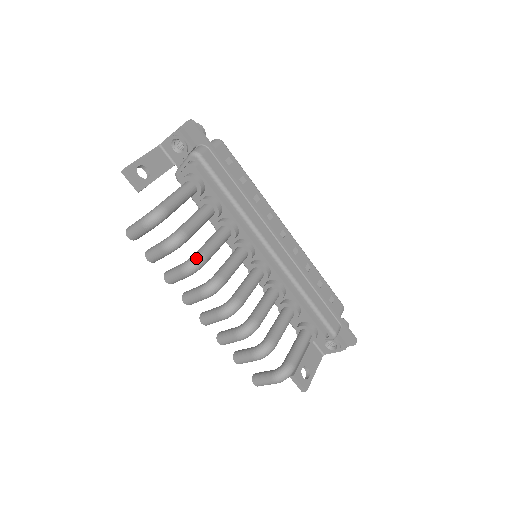
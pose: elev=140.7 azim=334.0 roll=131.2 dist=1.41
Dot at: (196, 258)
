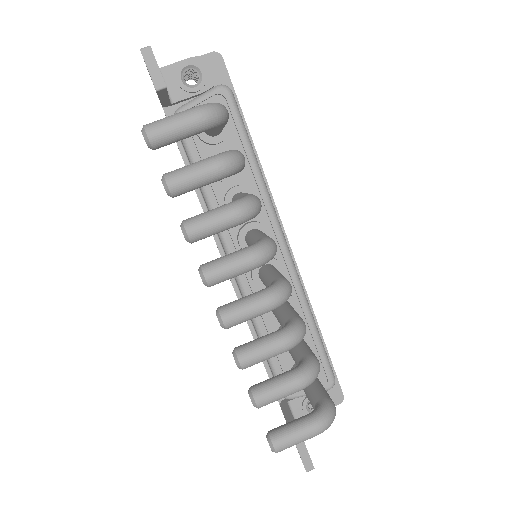
Dot at: (255, 197)
